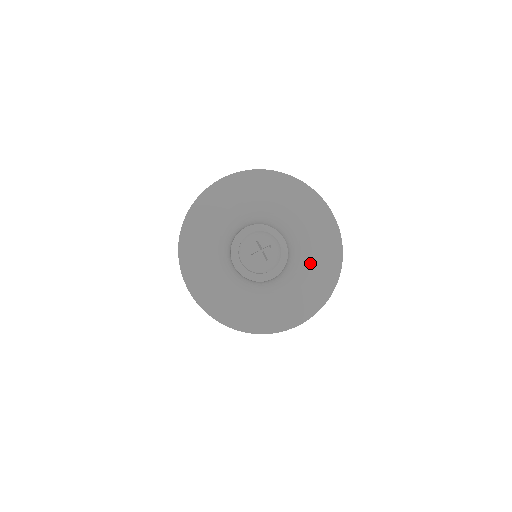
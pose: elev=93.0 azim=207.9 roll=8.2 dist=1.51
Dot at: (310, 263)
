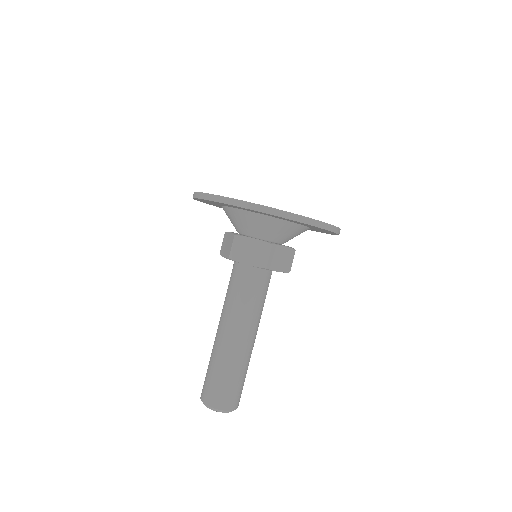
Dot at: occluded
